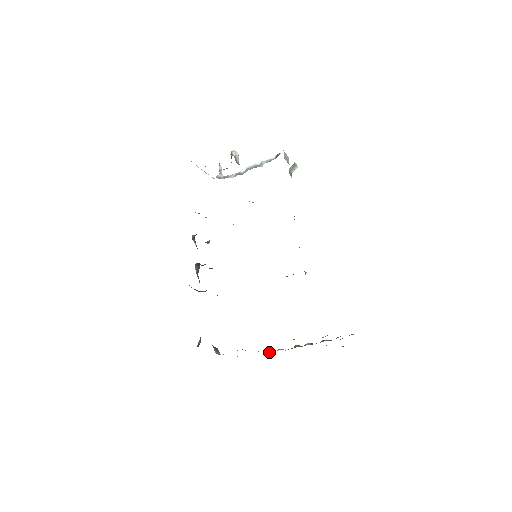
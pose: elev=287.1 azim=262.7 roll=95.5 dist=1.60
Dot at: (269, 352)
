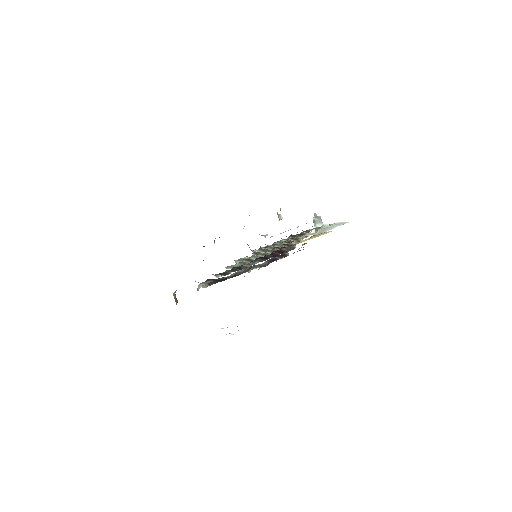
Dot at: (222, 328)
